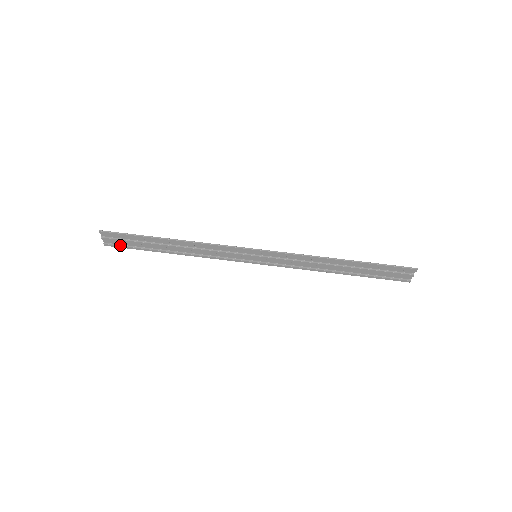
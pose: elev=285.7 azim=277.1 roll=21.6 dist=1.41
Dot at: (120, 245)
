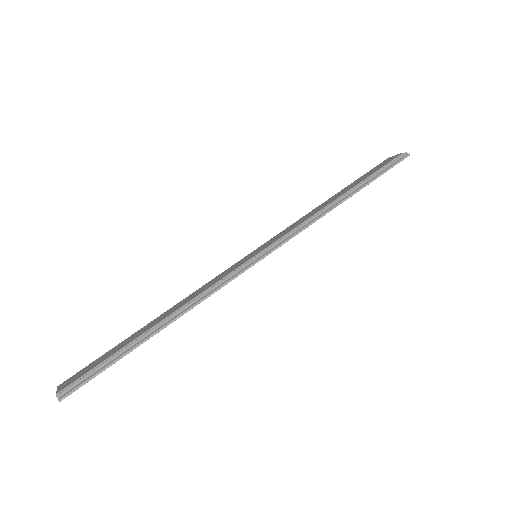
Dot at: occluded
